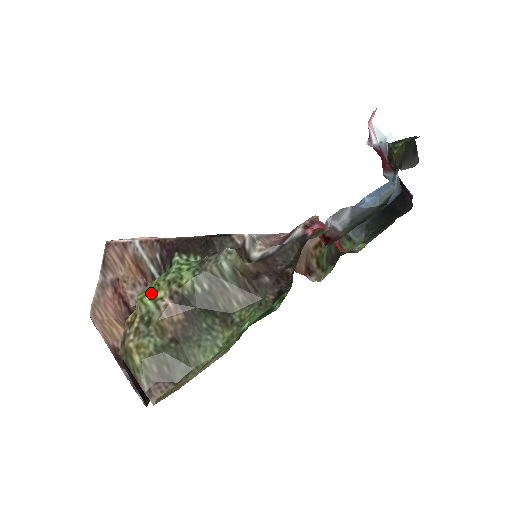
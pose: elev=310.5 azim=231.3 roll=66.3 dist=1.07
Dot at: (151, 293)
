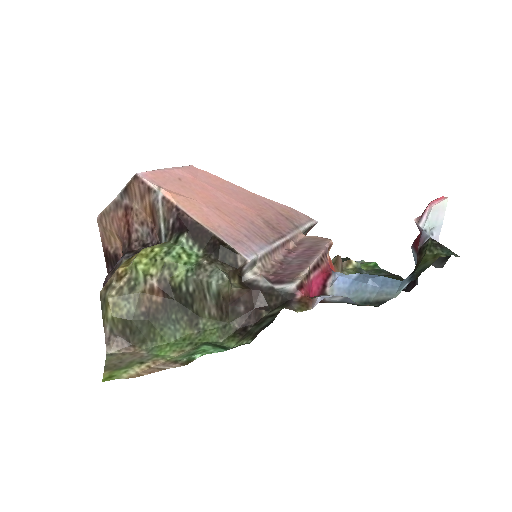
Dot at: (146, 263)
